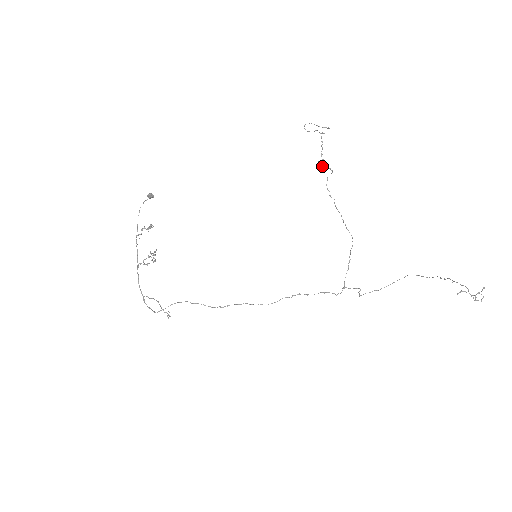
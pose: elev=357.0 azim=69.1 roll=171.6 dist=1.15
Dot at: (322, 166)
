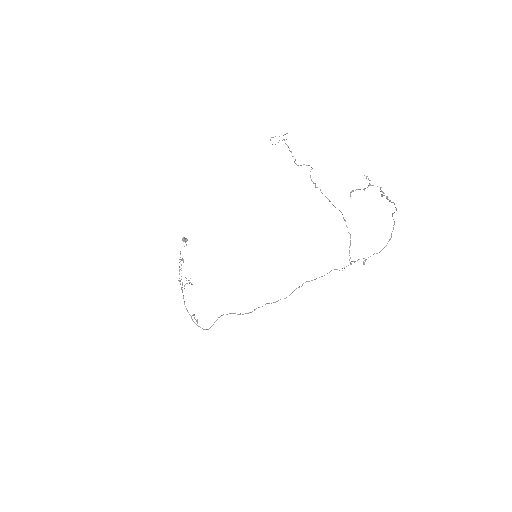
Dot at: occluded
